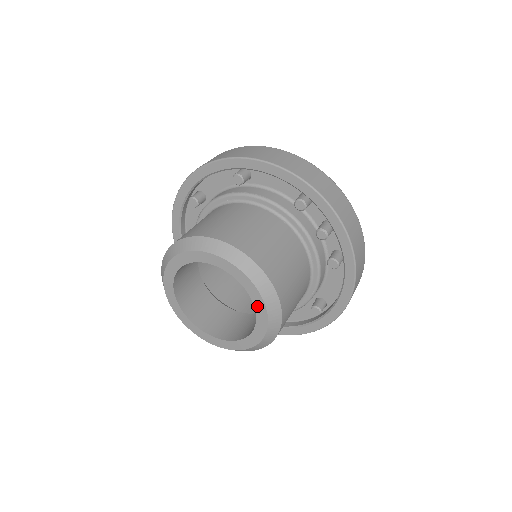
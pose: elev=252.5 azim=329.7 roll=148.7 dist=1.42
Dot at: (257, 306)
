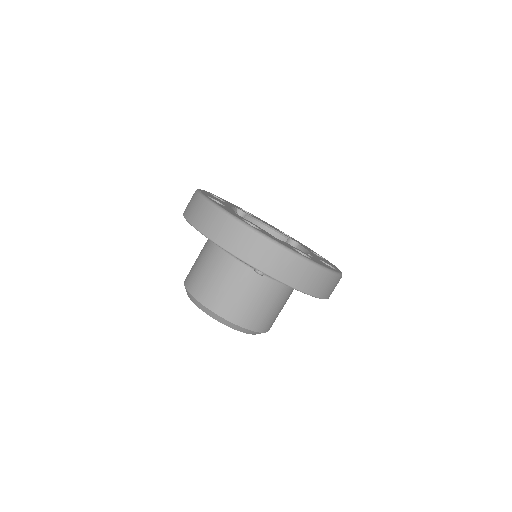
Dot at: occluded
